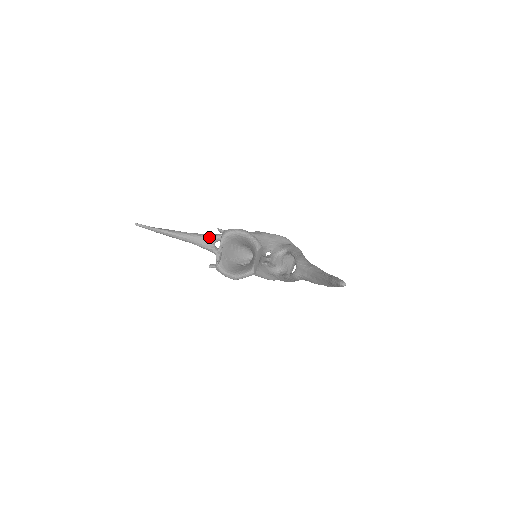
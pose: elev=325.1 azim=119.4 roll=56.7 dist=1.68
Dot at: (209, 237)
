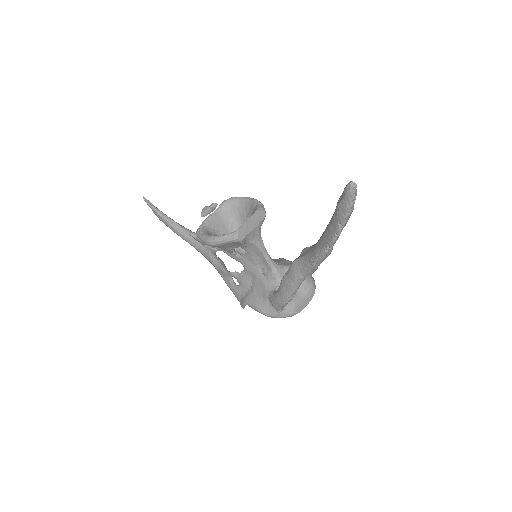
Dot at: occluded
